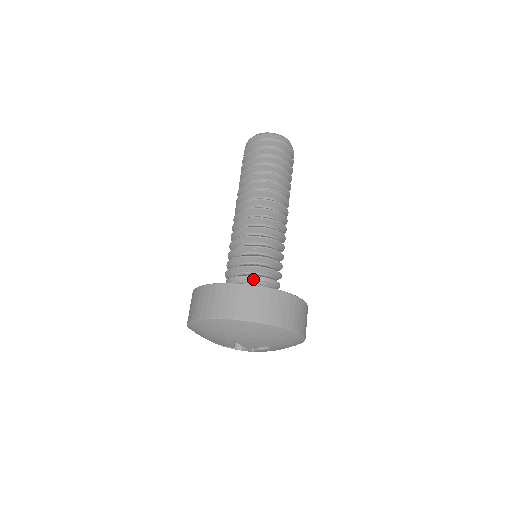
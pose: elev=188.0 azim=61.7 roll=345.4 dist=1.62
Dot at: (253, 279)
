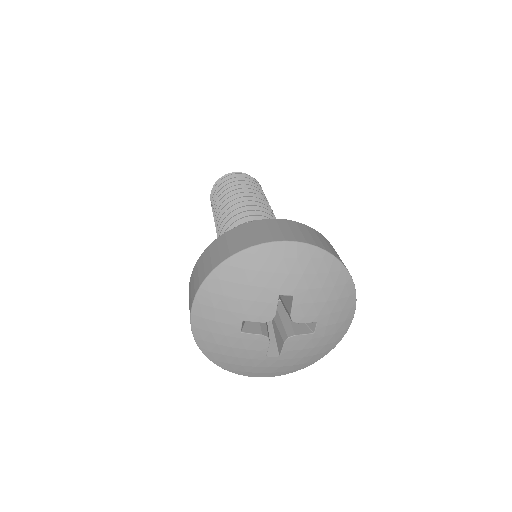
Dot at: occluded
